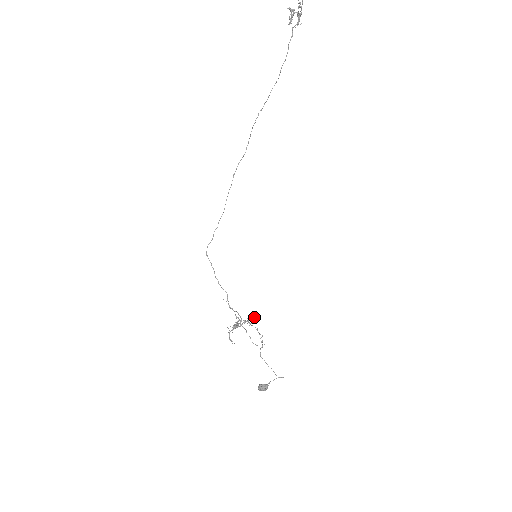
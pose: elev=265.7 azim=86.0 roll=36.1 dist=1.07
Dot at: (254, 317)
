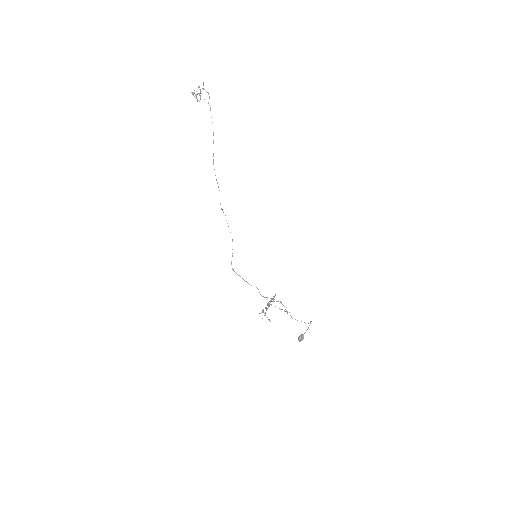
Dot at: occluded
